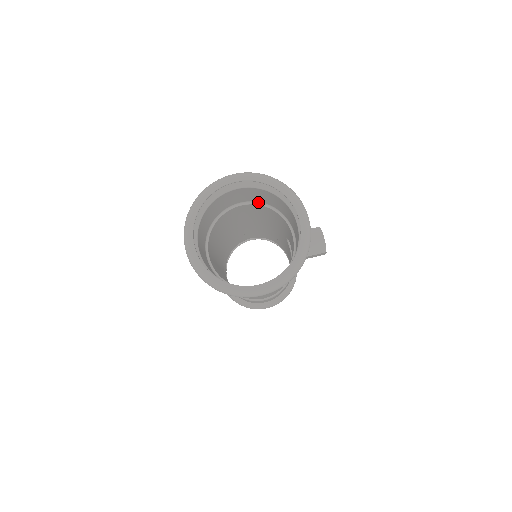
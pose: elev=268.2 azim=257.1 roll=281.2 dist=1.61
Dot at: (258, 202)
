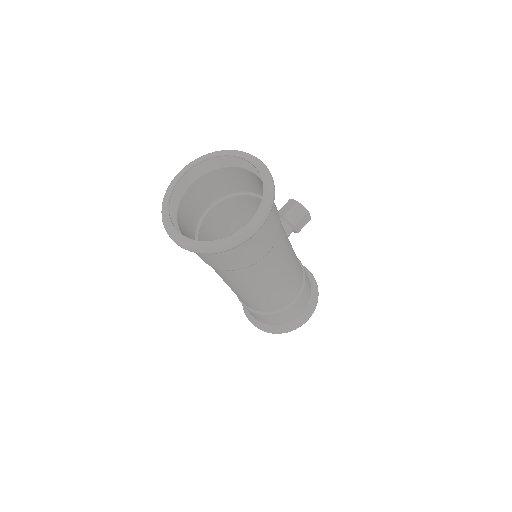
Dot at: (221, 198)
